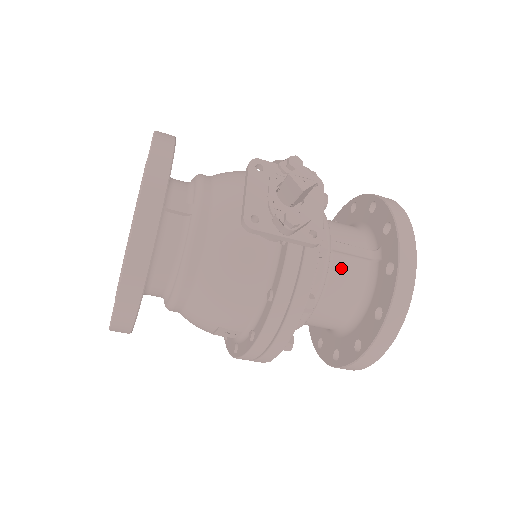
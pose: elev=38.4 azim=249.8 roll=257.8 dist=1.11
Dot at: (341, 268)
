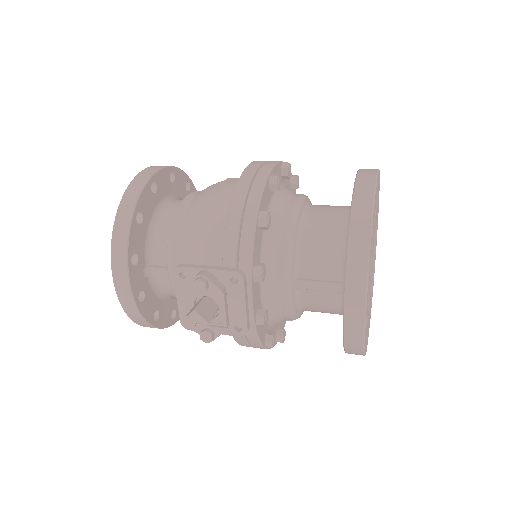
Dot at: (310, 298)
